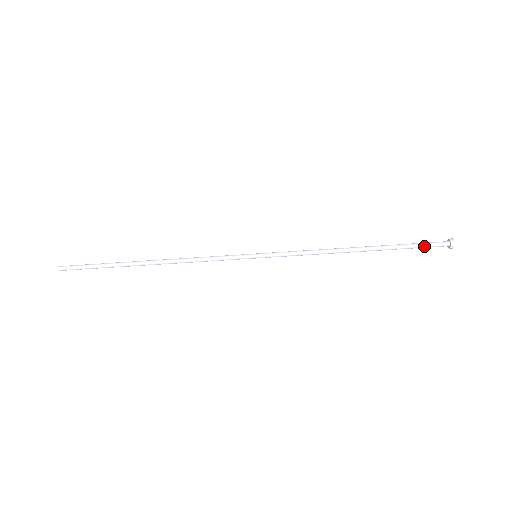
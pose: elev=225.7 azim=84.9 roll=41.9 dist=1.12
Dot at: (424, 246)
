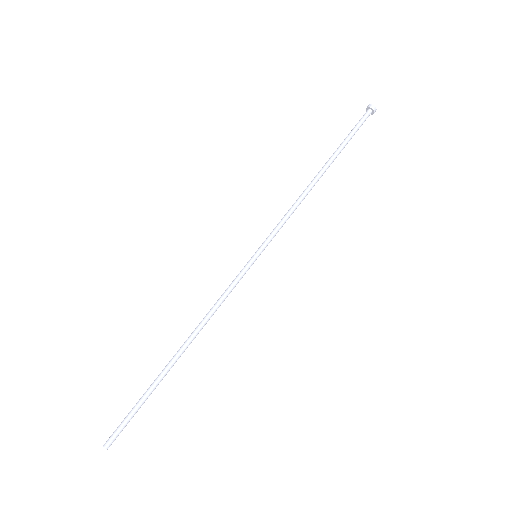
Dot at: (358, 128)
